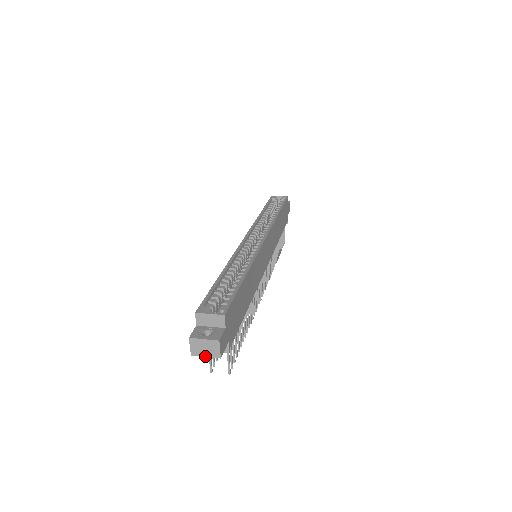
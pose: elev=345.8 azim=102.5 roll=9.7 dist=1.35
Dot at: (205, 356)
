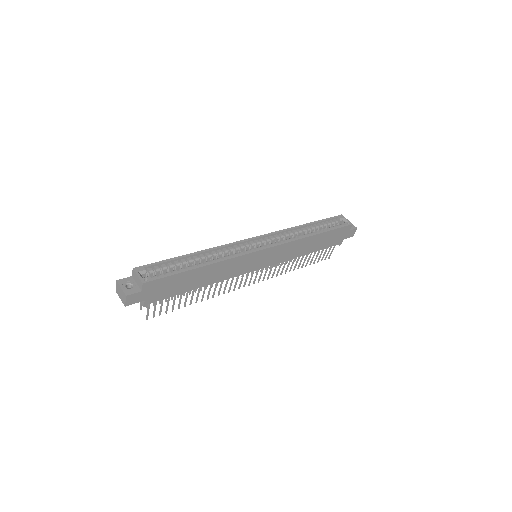
Dot at: (120, 298)
